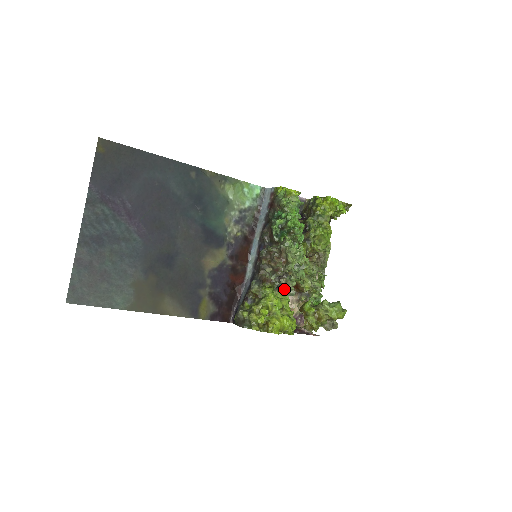
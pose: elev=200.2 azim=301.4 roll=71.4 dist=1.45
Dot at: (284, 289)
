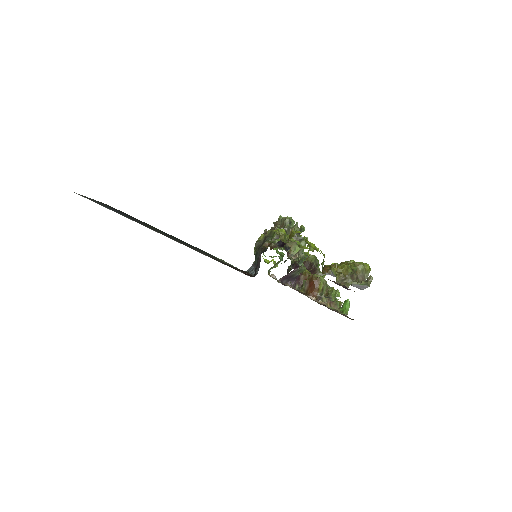
Dot at: (295, 258)
